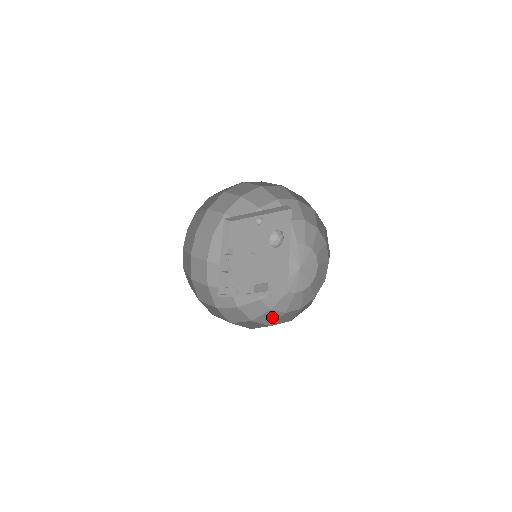
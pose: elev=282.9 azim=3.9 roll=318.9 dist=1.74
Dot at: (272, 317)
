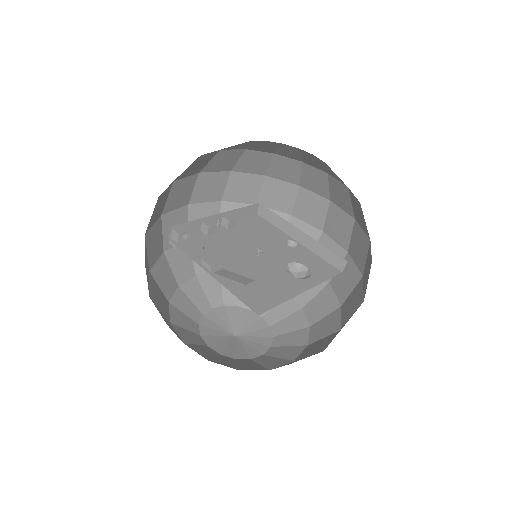
Dot at: occluded
